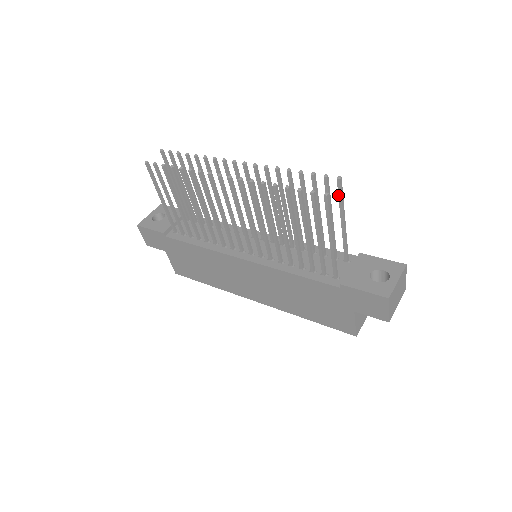
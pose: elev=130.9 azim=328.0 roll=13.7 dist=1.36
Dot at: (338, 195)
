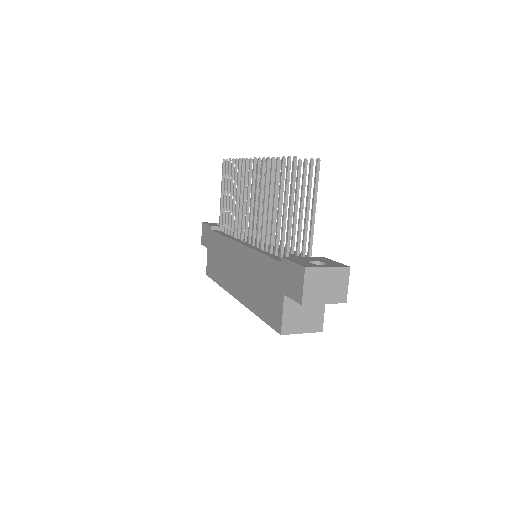
Dot at: (314, 178)
